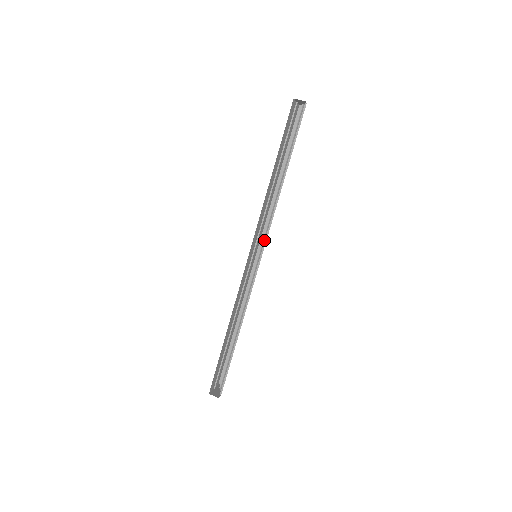
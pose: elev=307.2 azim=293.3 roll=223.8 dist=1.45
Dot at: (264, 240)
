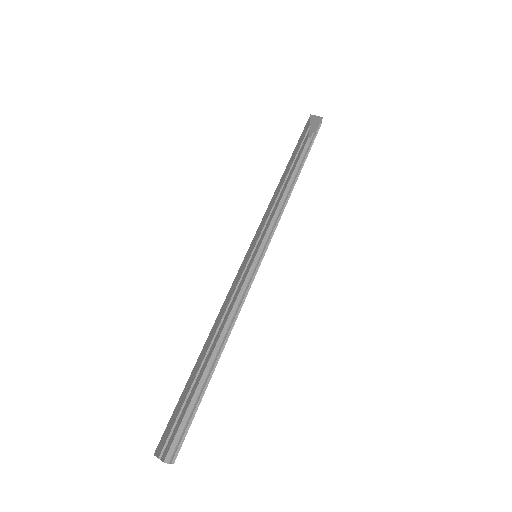
Dot at: (267, 241)
